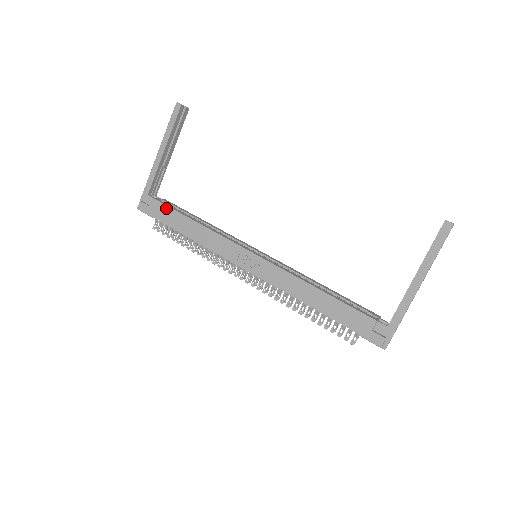
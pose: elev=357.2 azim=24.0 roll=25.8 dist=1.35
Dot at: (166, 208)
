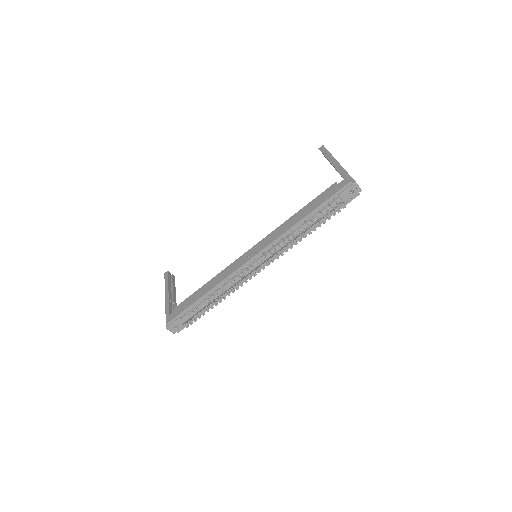
Dot at: (184, 301)
